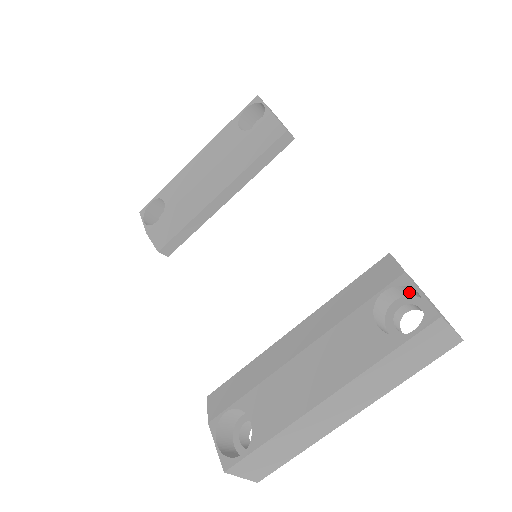
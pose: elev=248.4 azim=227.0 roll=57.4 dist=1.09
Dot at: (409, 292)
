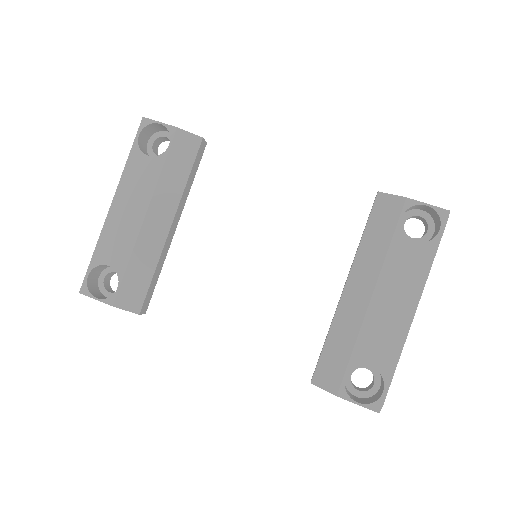
Dot at: (409, 209)
